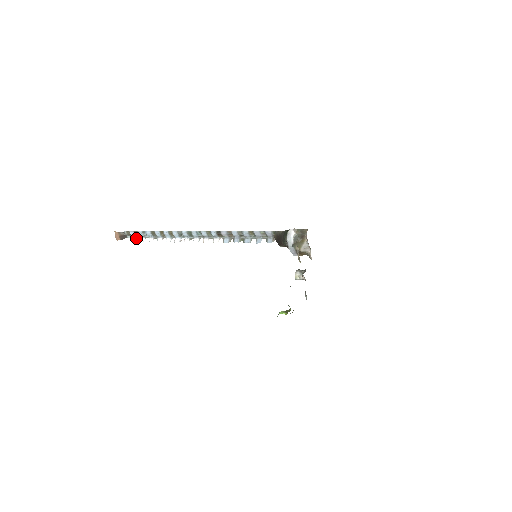
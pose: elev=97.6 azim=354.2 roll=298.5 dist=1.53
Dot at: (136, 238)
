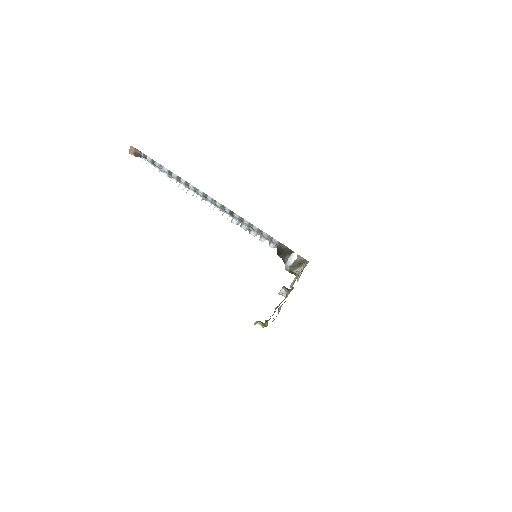
Dot at: (150, 164)
